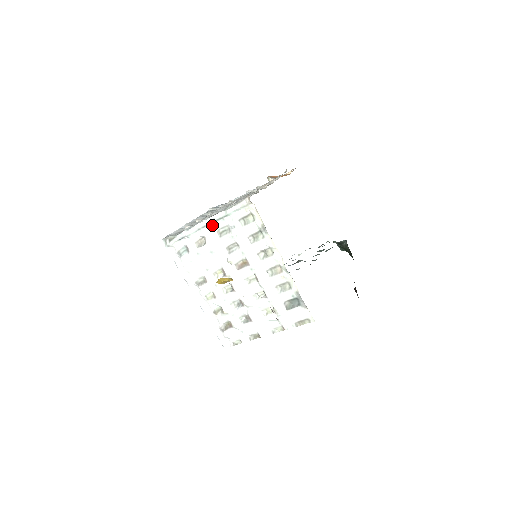
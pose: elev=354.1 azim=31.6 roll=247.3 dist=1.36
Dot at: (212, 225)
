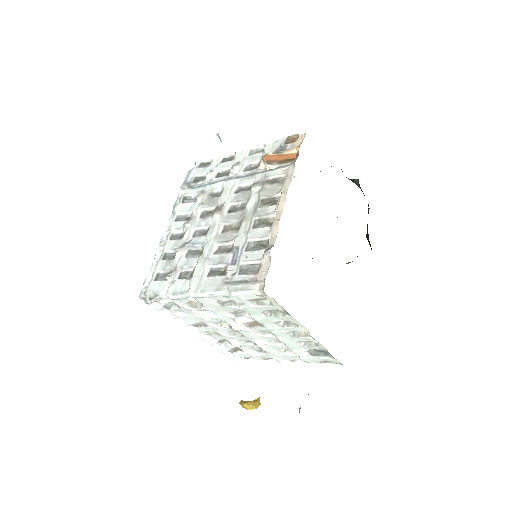
Dot at: (209, 297)
